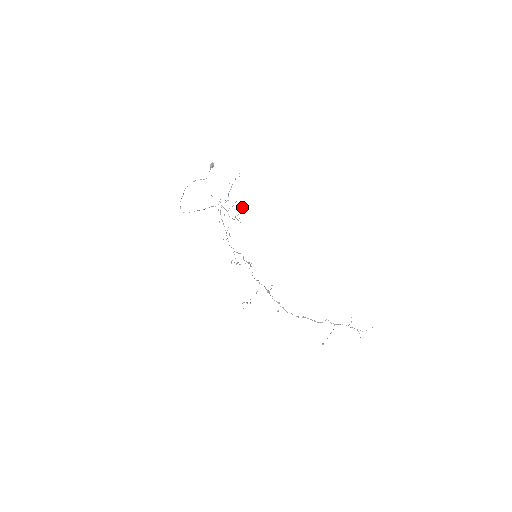
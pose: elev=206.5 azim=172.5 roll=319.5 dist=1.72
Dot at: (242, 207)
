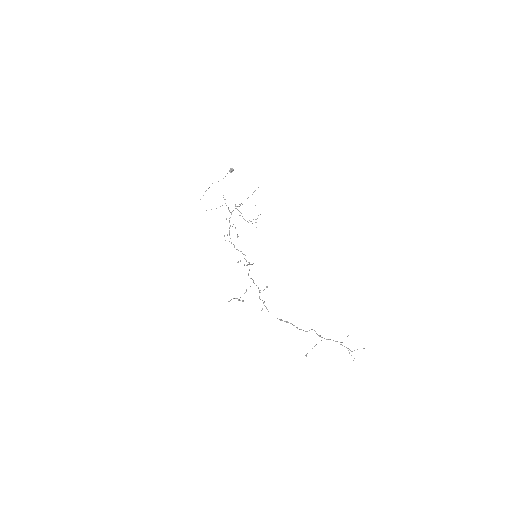
Dot at: occluded
